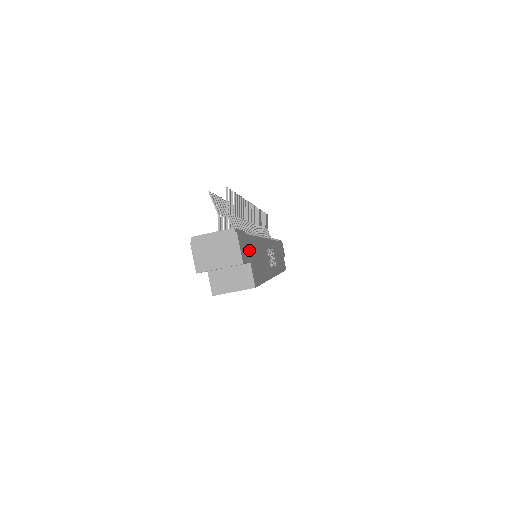
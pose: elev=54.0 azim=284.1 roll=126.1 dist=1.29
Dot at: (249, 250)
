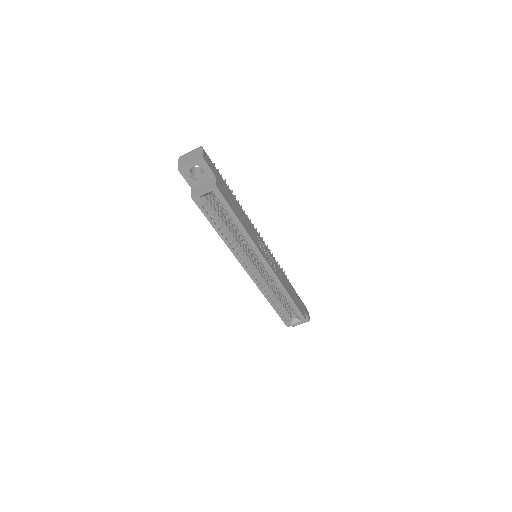
Dot at: (218, 177)
